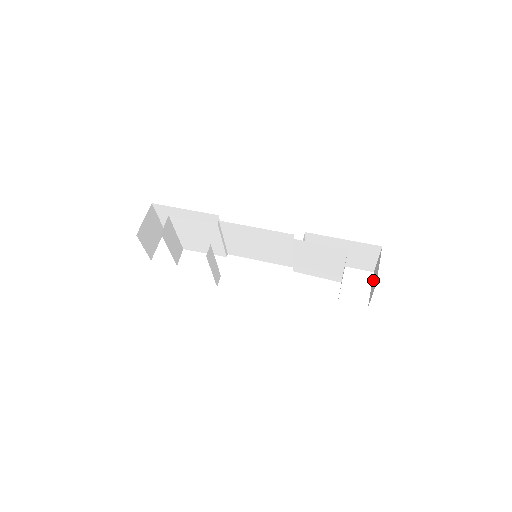
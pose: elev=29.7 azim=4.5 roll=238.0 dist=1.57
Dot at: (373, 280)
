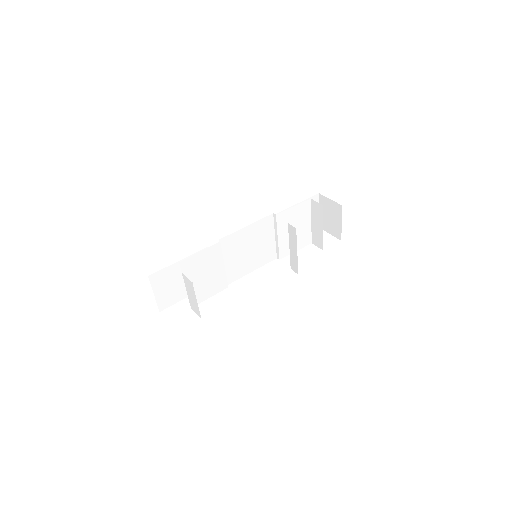
Dot at: (328, 224)
